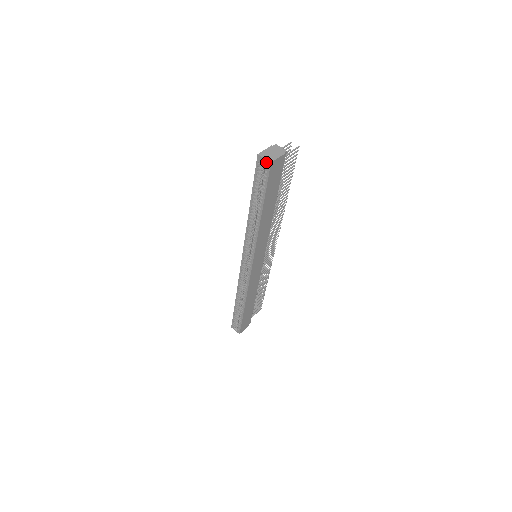
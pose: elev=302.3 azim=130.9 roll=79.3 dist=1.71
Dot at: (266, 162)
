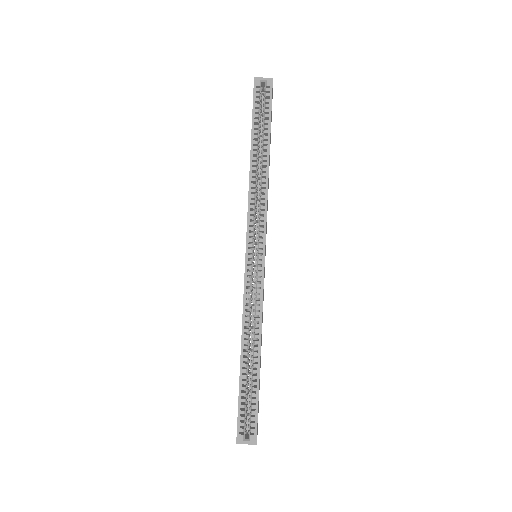
Dot at: (266, 80)
